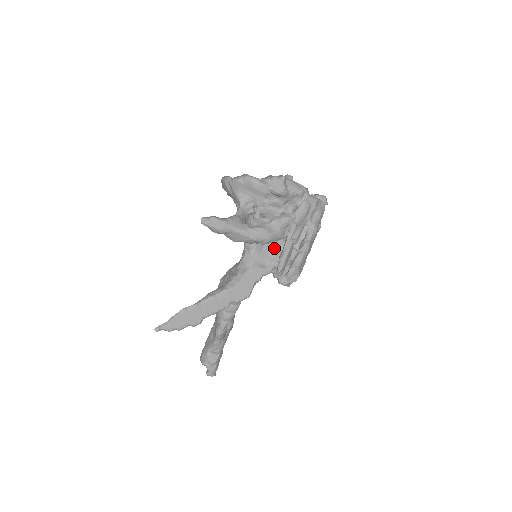
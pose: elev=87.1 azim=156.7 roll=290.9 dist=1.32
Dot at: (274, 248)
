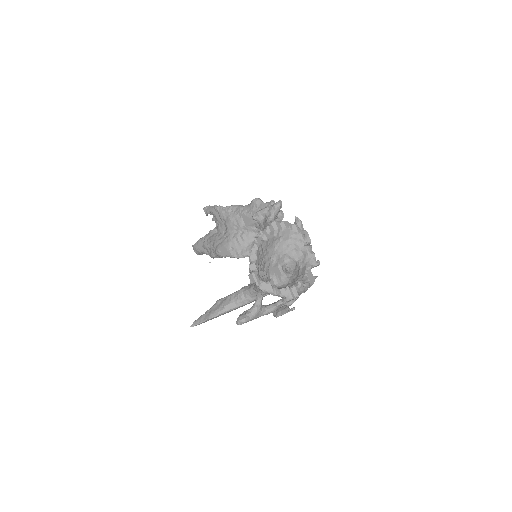
Dot at: occluded
